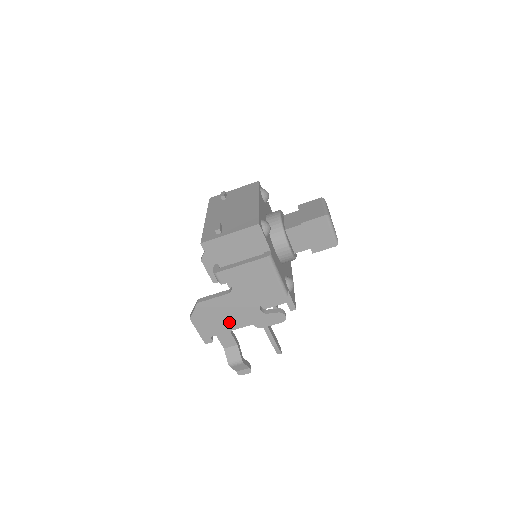
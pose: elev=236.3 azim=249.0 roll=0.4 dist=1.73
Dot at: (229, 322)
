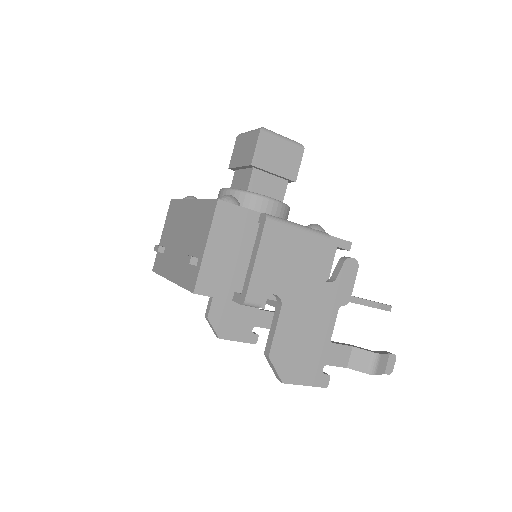
Dot at: (318, 335)
